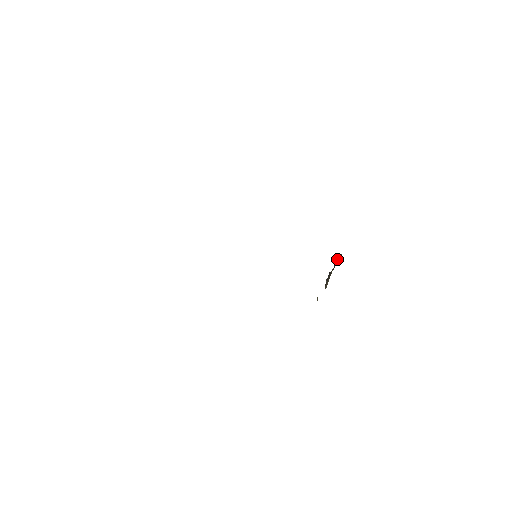
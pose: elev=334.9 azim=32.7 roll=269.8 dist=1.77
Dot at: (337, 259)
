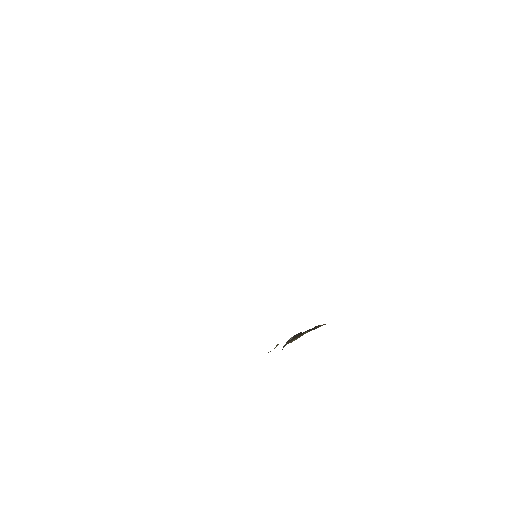
Dot at: (315, 326)
